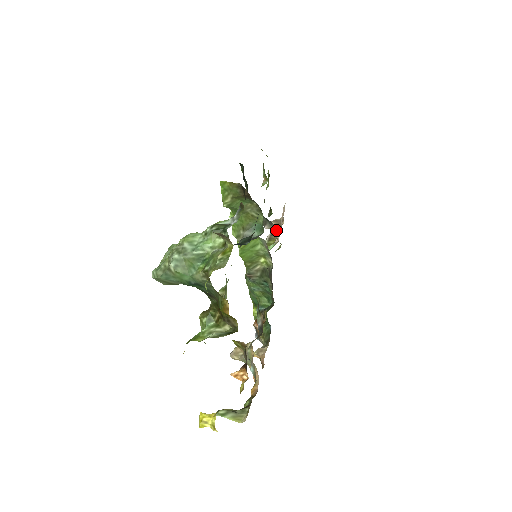
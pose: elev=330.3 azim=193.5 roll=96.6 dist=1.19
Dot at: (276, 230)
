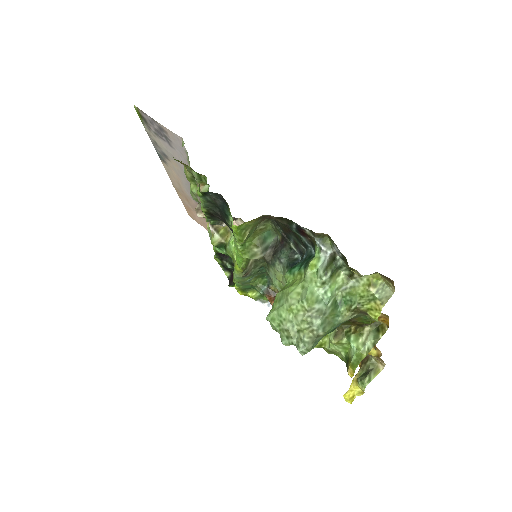
Dot at: (235, 220)
